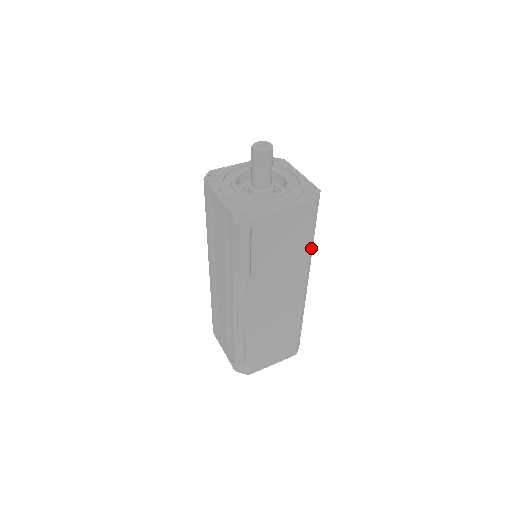
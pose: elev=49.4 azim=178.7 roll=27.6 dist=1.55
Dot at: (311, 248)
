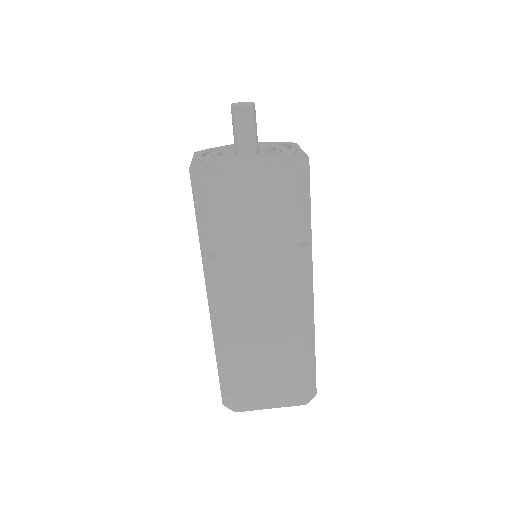
Dot at: (309, 242)
